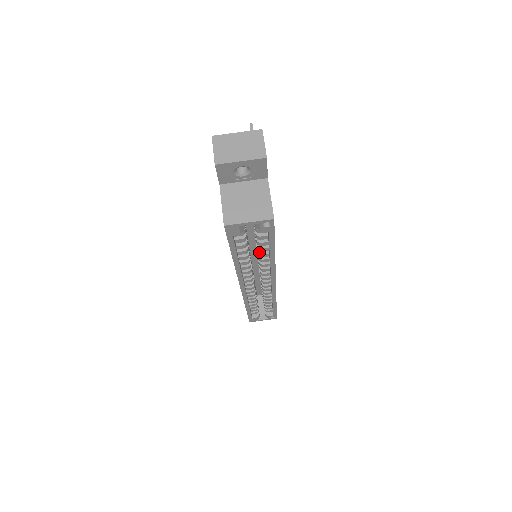
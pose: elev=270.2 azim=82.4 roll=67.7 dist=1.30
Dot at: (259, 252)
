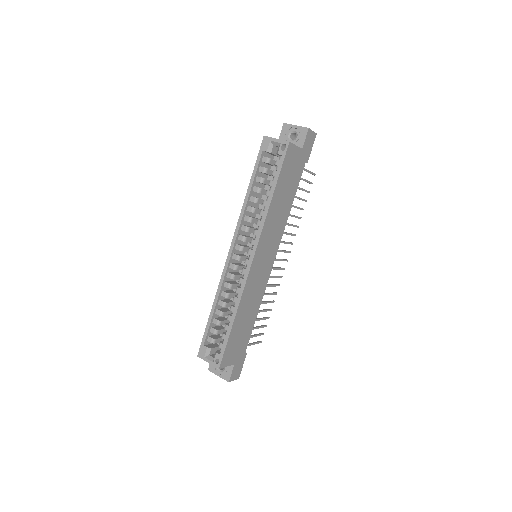
Dot at: (264, 200)
